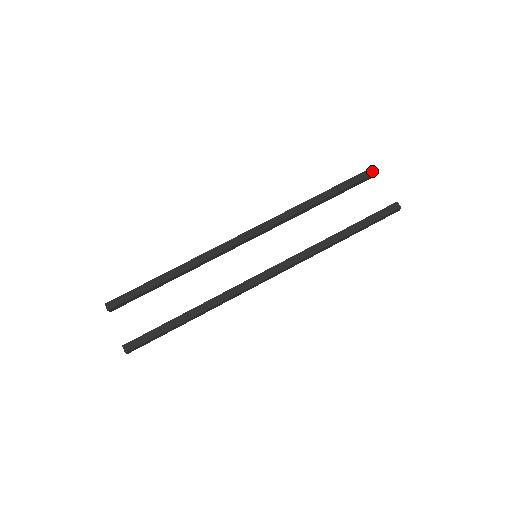
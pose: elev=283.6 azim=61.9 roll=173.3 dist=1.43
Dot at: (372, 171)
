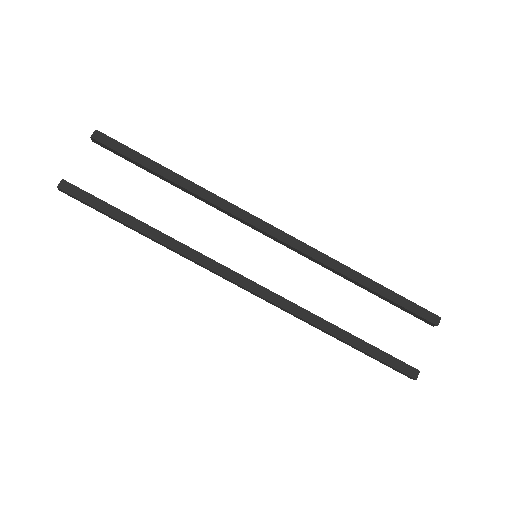
Dot at: (437, 320)
